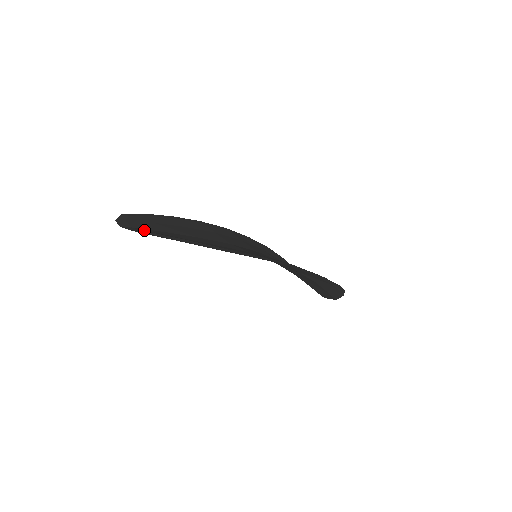
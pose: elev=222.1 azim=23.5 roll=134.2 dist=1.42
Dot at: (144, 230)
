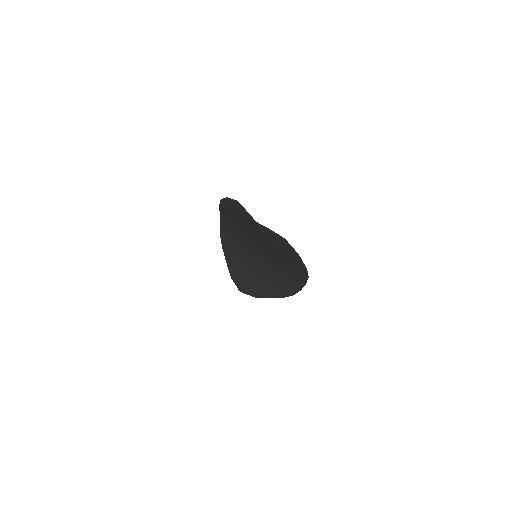
Dot at: occluded
